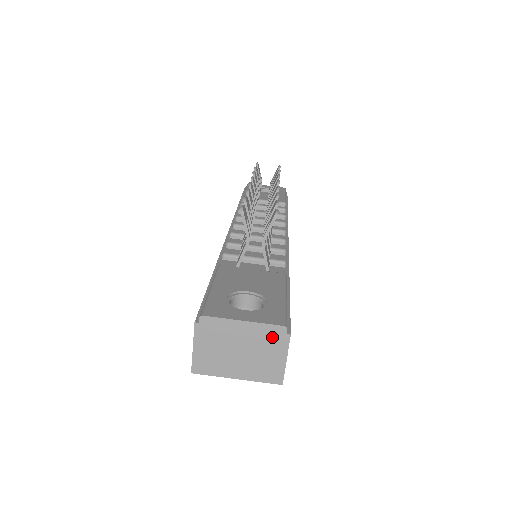
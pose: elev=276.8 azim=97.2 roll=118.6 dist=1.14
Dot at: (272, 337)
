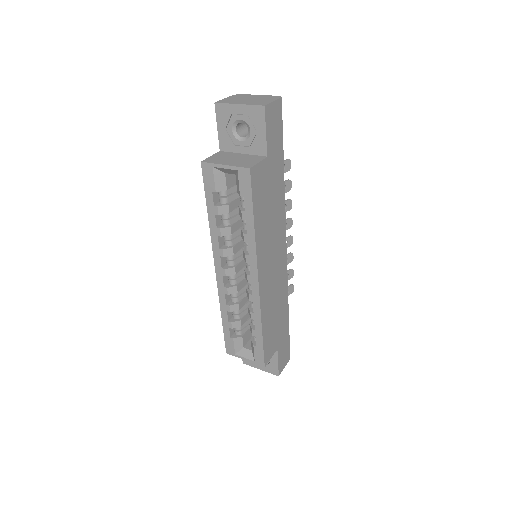
Dot at: (271, 98)
